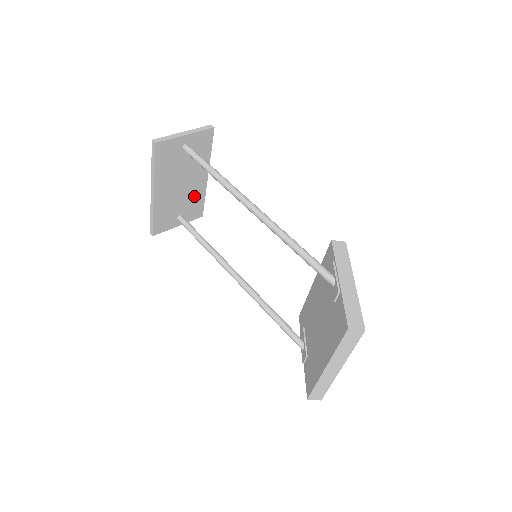
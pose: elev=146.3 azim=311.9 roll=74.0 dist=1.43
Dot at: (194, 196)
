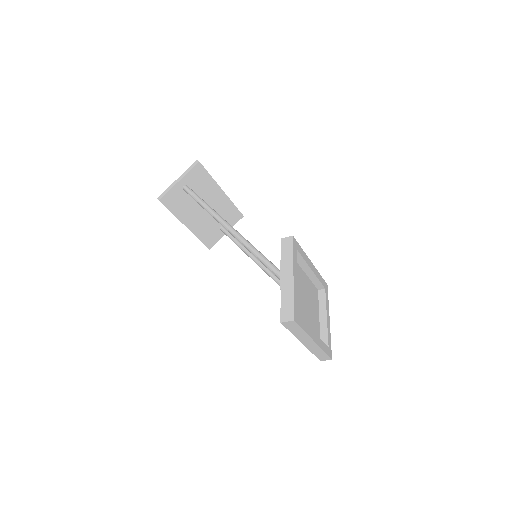
Dot at: (223, 209)
